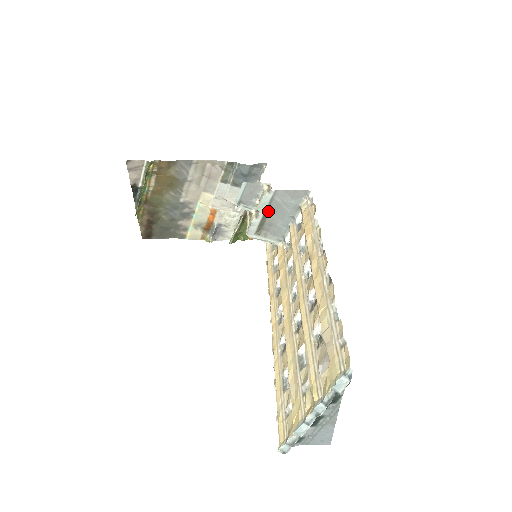
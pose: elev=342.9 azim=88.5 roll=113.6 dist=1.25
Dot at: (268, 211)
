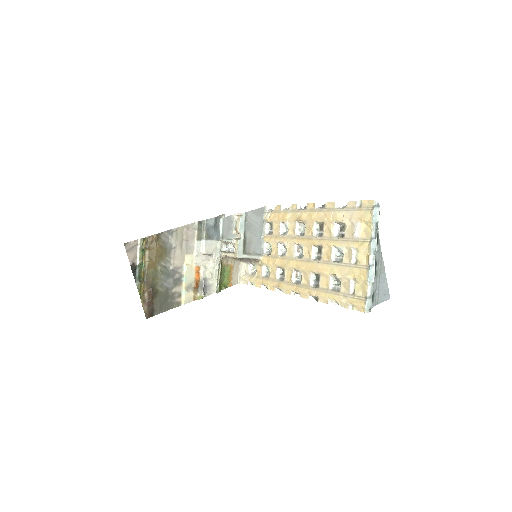
Dot at: (245, 231)
